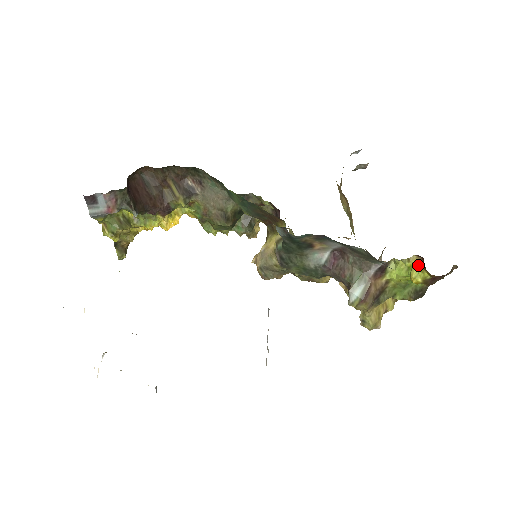
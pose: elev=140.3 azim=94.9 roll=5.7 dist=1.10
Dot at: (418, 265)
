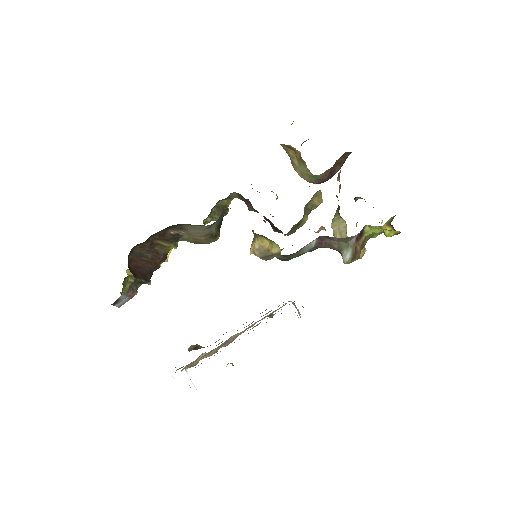
Dot at: (389, 229)
